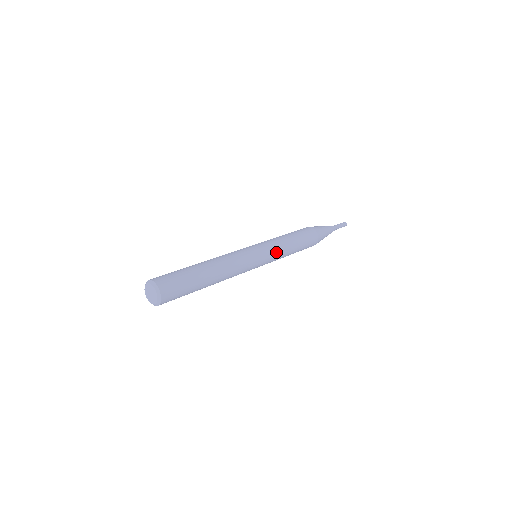
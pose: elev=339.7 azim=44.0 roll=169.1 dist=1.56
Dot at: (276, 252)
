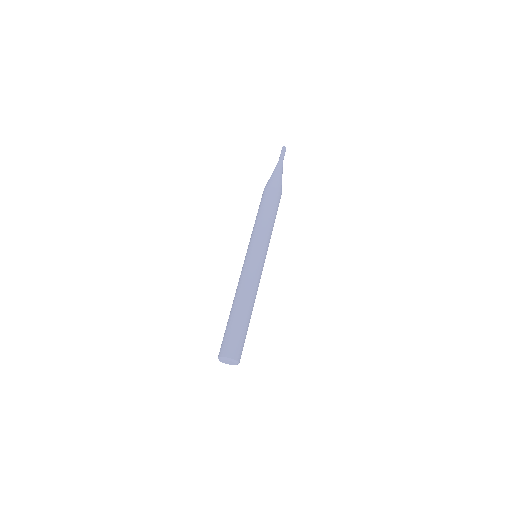
Dot at: occluded
